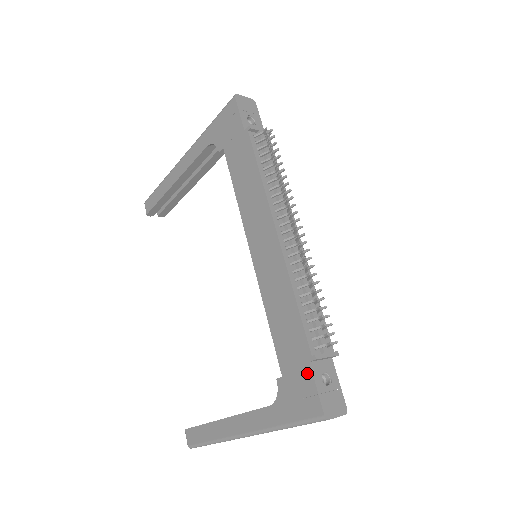
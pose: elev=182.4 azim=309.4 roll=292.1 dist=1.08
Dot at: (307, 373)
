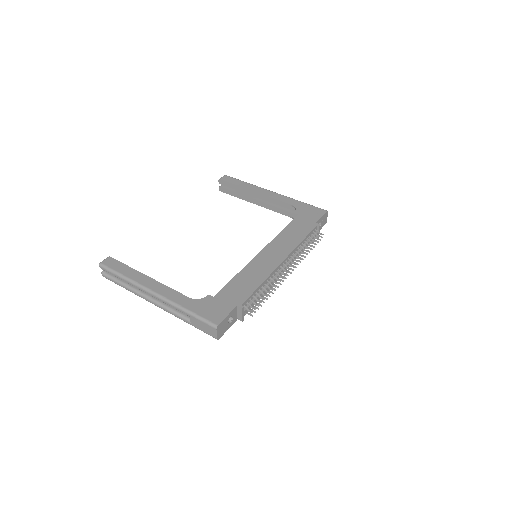
Dot at: (230, 307)
